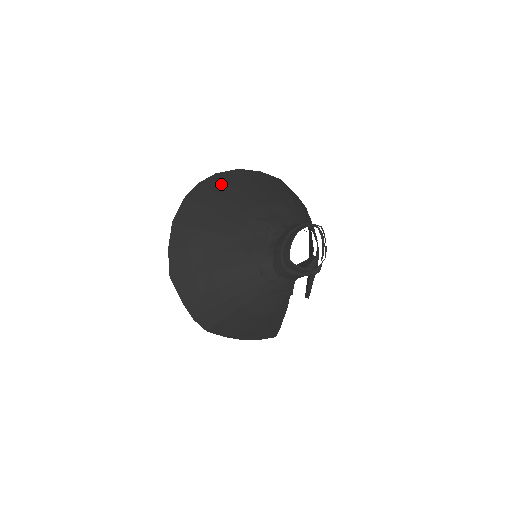
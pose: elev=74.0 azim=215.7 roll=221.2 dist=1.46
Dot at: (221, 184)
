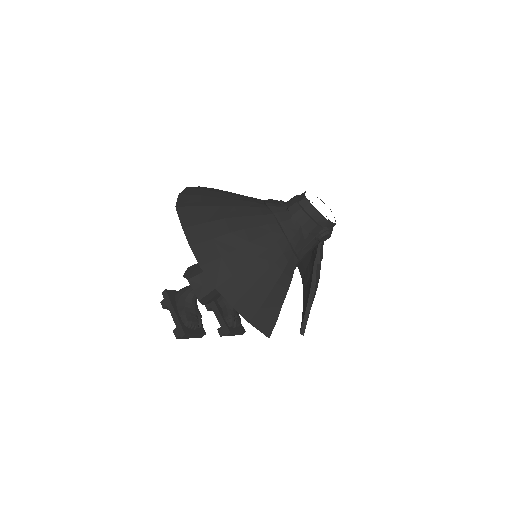
Dot at: occluded
